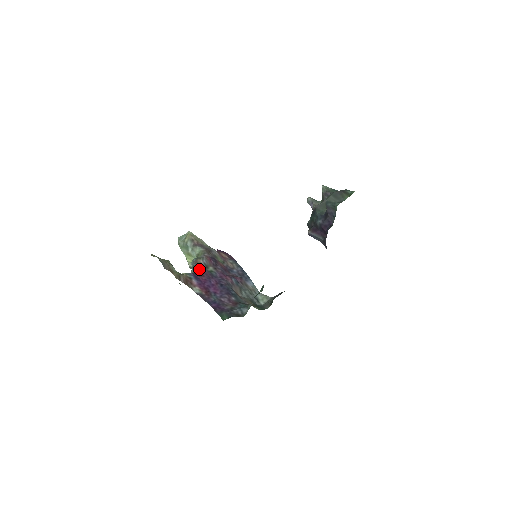
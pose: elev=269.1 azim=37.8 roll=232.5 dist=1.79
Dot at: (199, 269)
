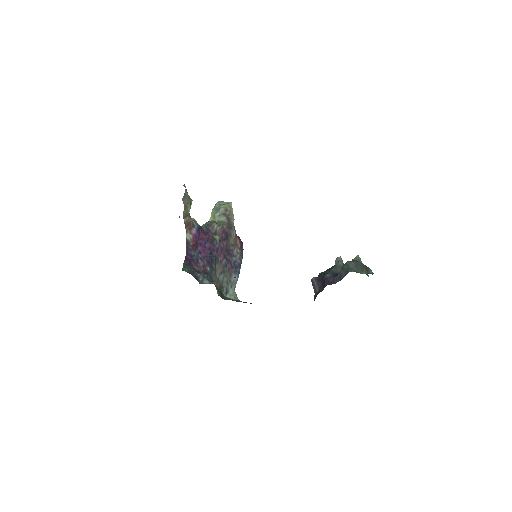
Dot at: (208, 229)
